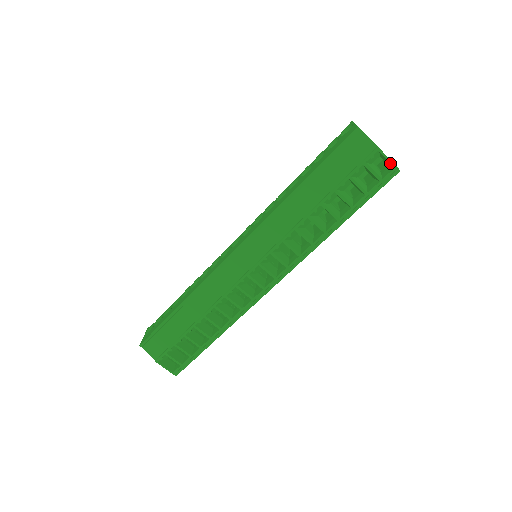
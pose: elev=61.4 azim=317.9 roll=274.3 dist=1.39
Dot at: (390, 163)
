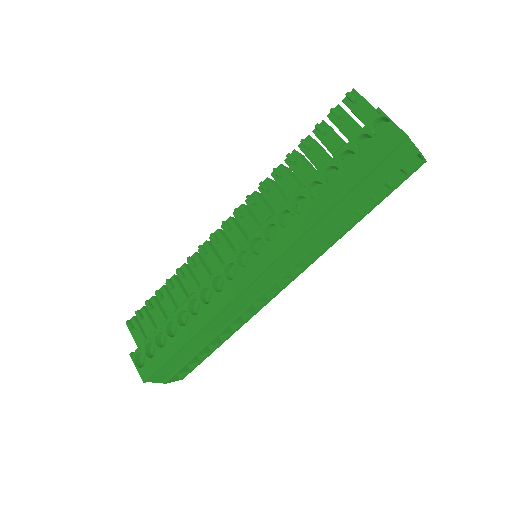
Dot at: (421, 157)
